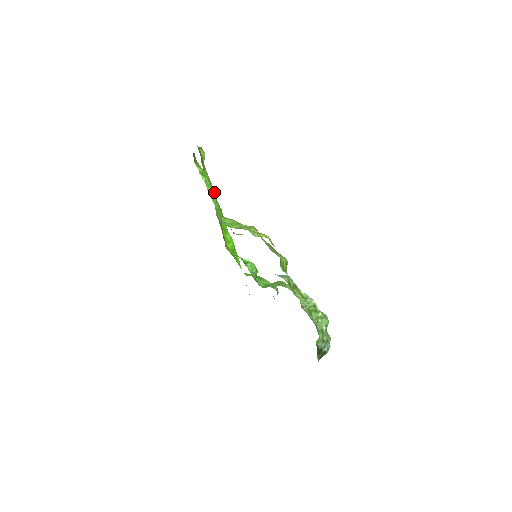
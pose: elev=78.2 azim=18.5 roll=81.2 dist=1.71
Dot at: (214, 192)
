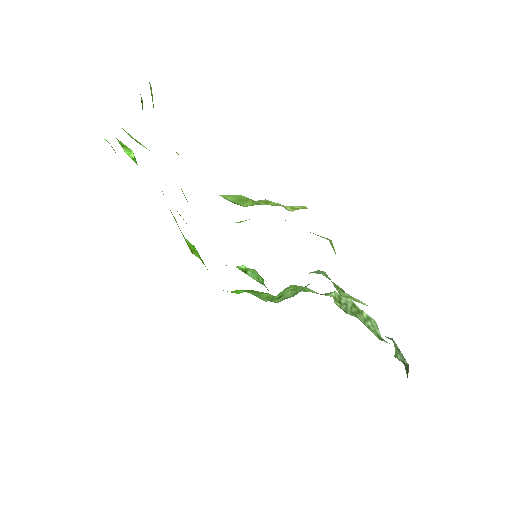
Dot at: occluded
